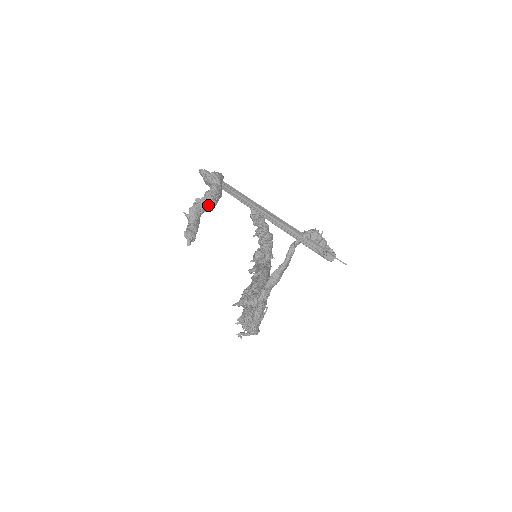
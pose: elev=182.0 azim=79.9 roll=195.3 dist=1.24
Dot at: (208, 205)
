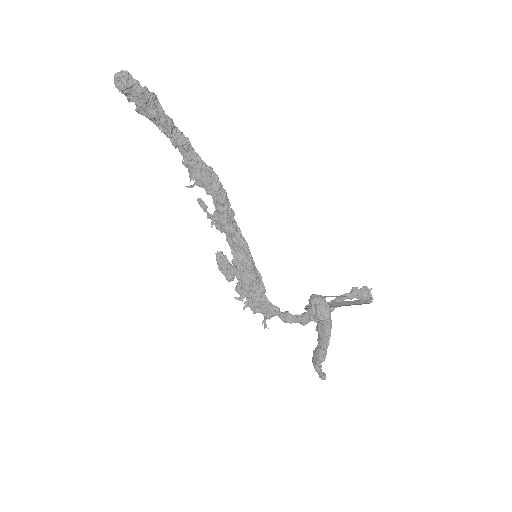
Dot at: occluded
